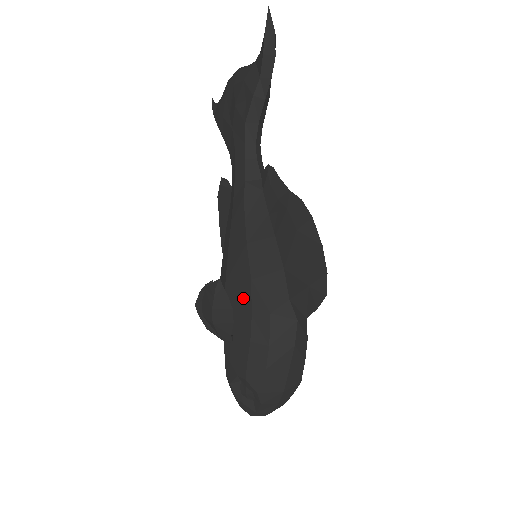
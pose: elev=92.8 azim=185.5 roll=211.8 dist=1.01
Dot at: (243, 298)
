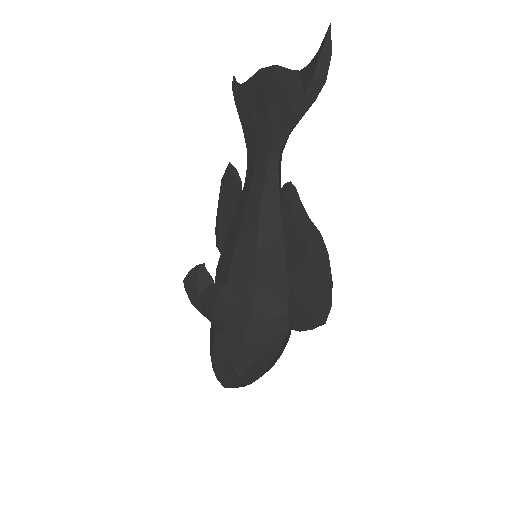
Dot at: (244, 300)
